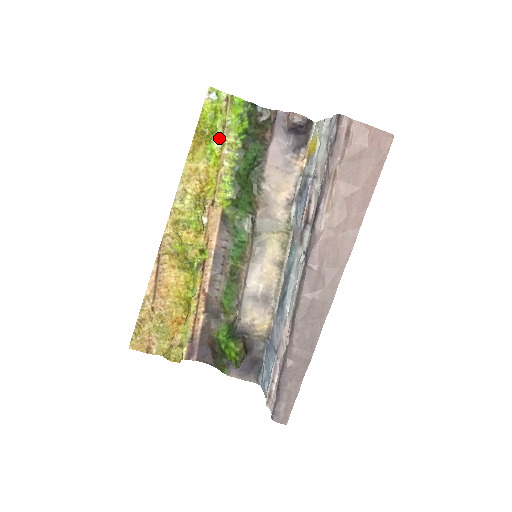
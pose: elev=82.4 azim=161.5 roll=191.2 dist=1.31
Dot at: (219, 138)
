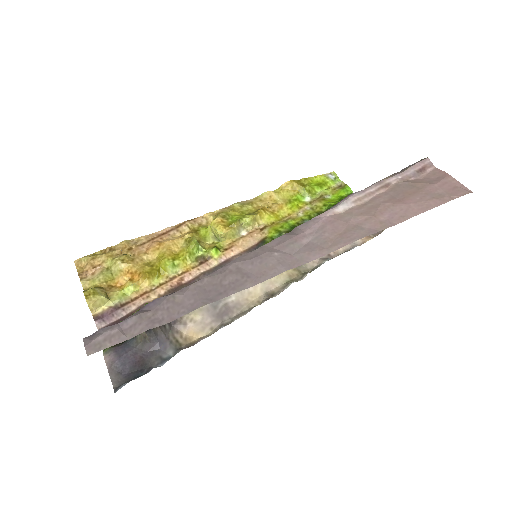
Dot at: (312, 199)
